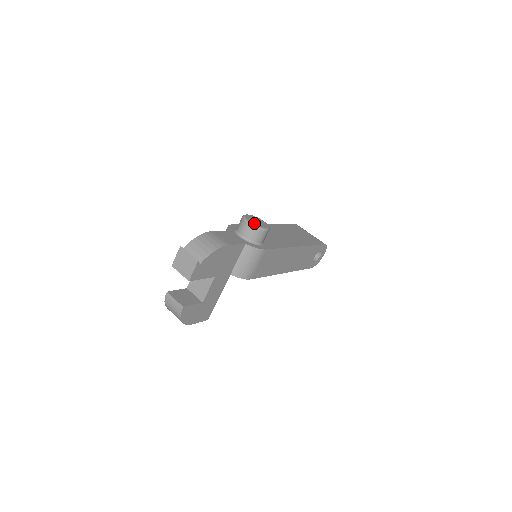
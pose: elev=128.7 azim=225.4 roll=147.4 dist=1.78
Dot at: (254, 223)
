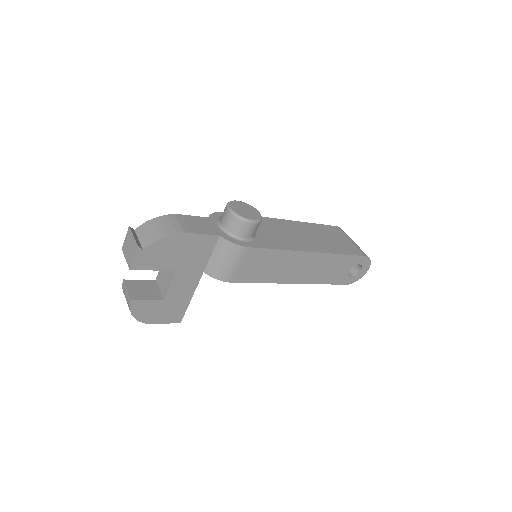
Dot at: (237, 211)
